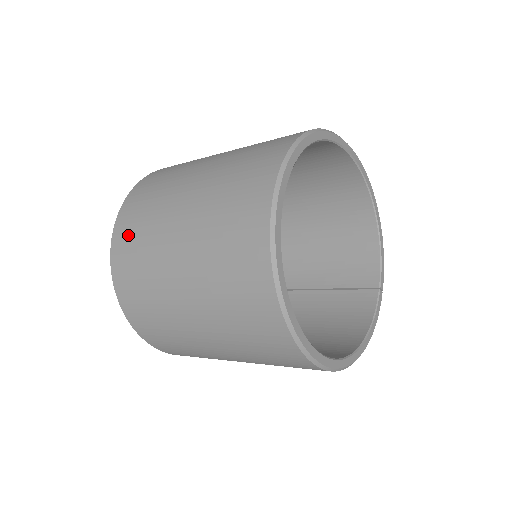
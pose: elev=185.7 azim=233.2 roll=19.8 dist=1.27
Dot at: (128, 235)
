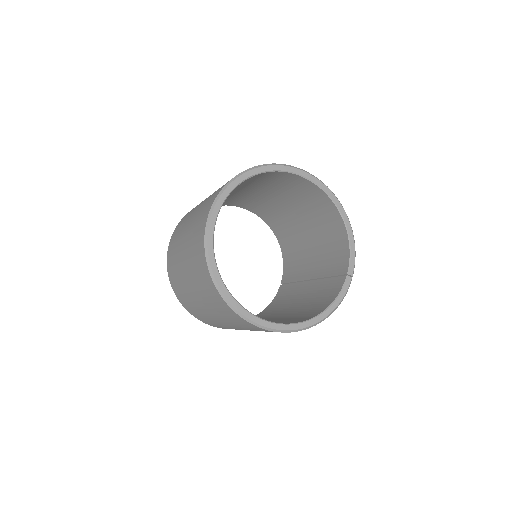
Dot at: (171, 248)
